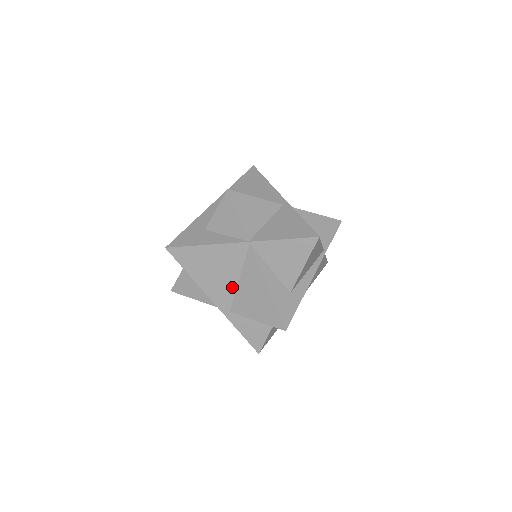
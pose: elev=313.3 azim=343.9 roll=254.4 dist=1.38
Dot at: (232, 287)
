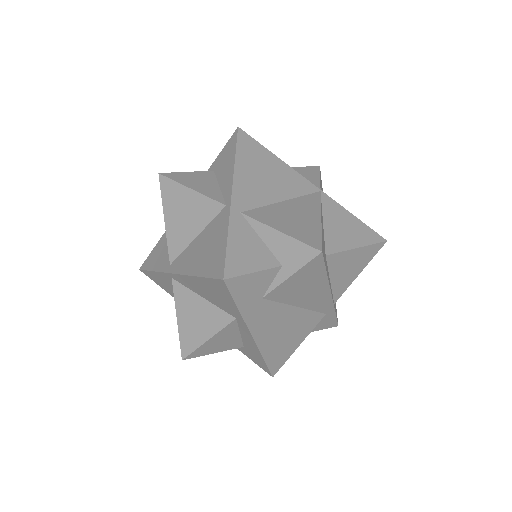
Dot at: (268, 199)
